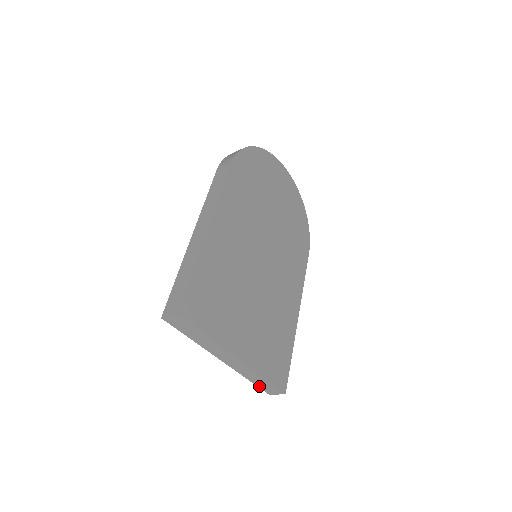
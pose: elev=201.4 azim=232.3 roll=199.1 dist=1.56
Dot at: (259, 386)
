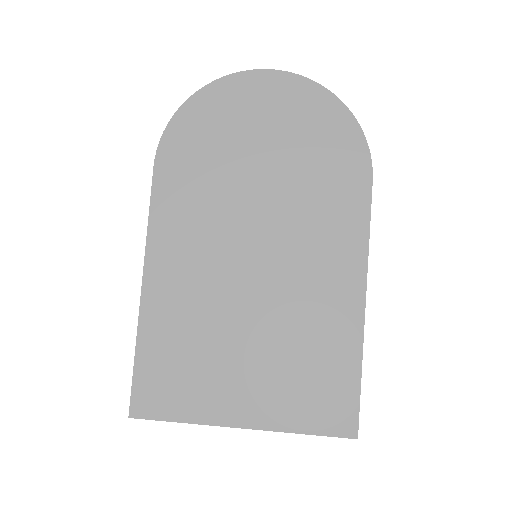
Dot at: occluded
